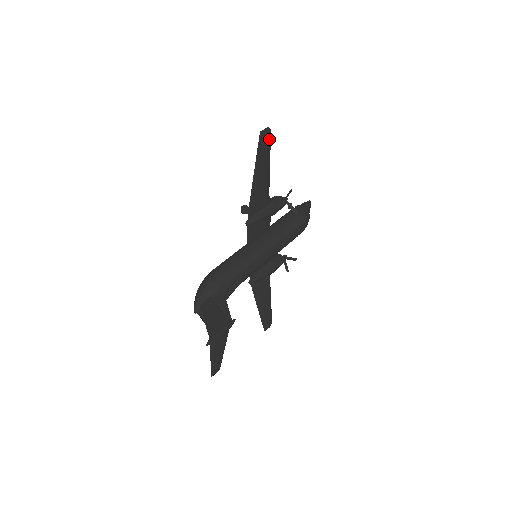
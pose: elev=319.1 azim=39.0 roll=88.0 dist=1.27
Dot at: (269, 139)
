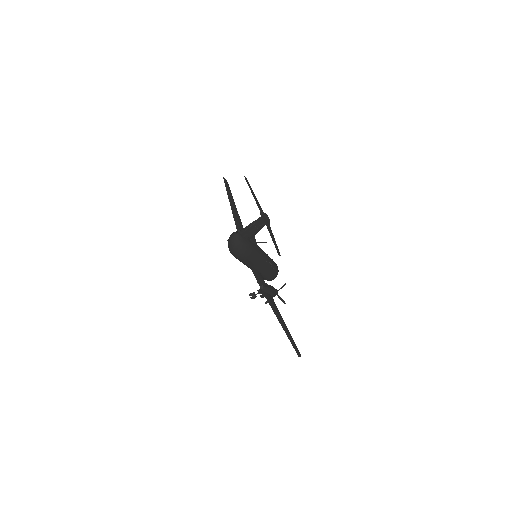
Dot at: occluded
